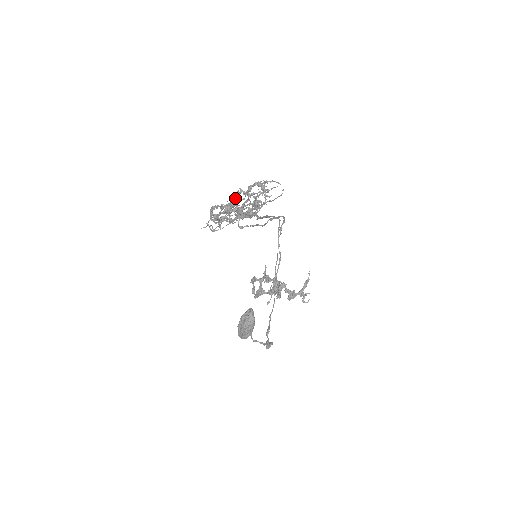
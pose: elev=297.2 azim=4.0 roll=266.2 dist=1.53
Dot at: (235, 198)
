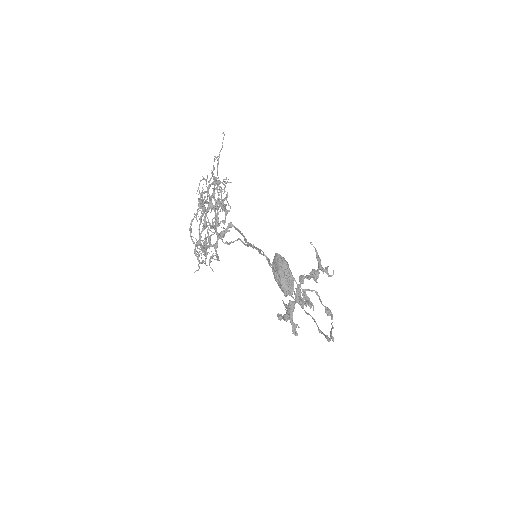
Dot at: occluded
